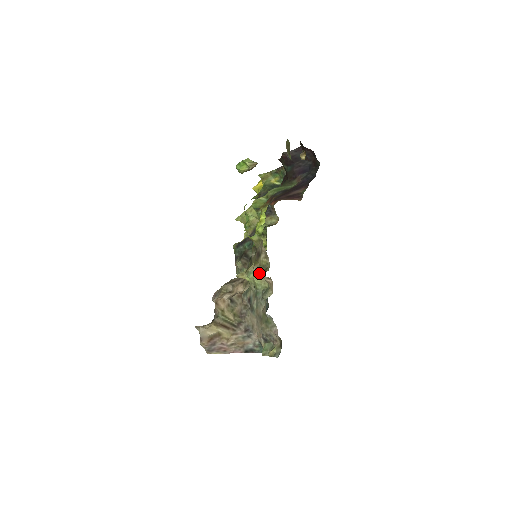
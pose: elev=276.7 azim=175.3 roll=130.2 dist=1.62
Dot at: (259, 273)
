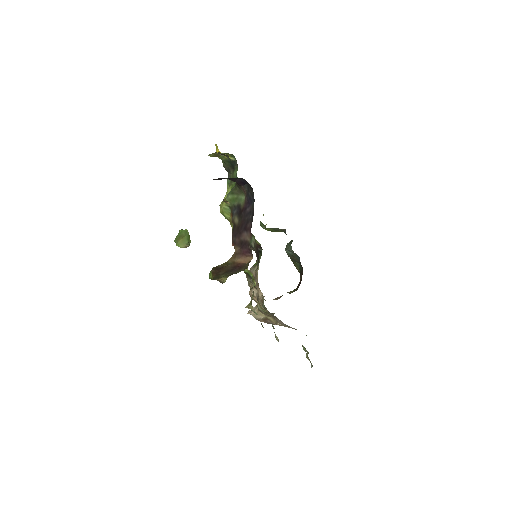
Dot at: occluded
